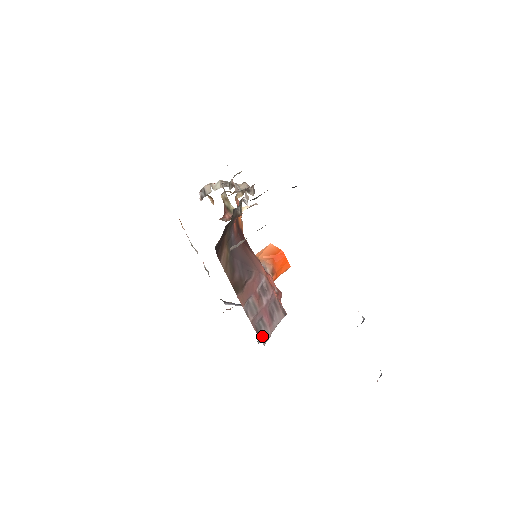
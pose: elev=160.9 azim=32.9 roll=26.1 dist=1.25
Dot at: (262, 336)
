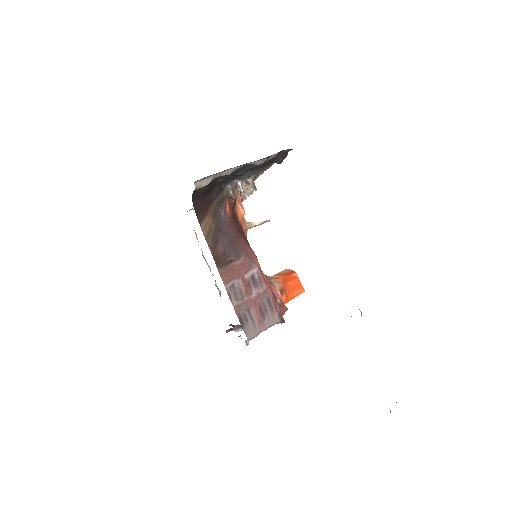
Dot at: (247, 330)
